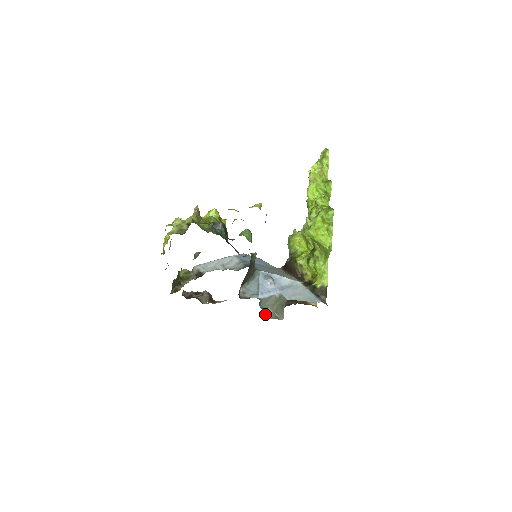
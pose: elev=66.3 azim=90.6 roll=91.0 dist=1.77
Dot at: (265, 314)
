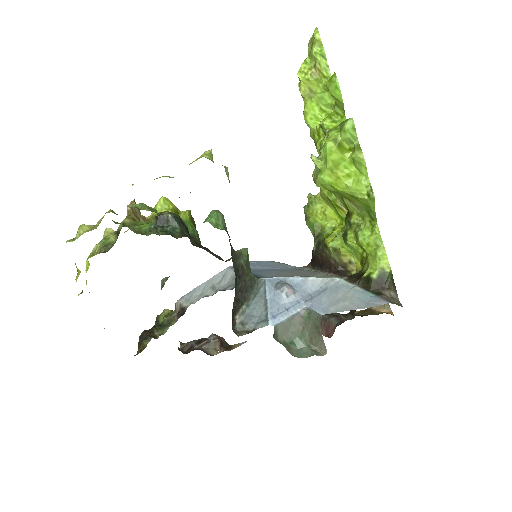
Dot at: (292, 351)
